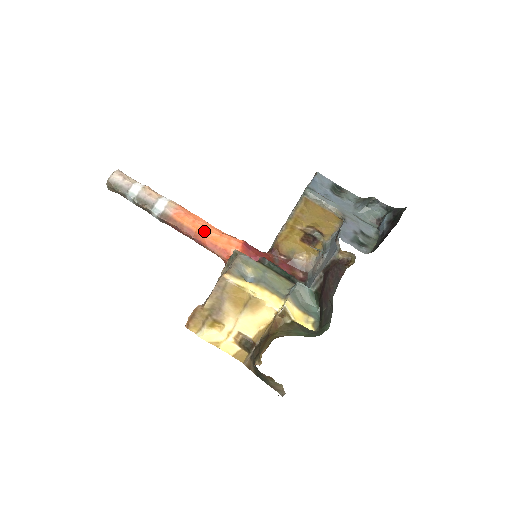
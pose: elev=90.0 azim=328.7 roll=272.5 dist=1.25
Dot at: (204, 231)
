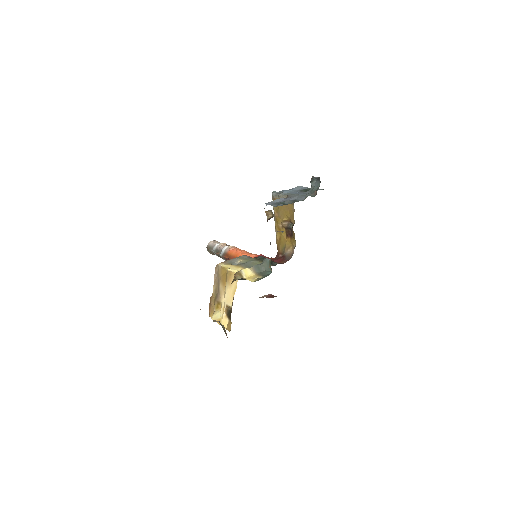
Dot at: (239, 255)
